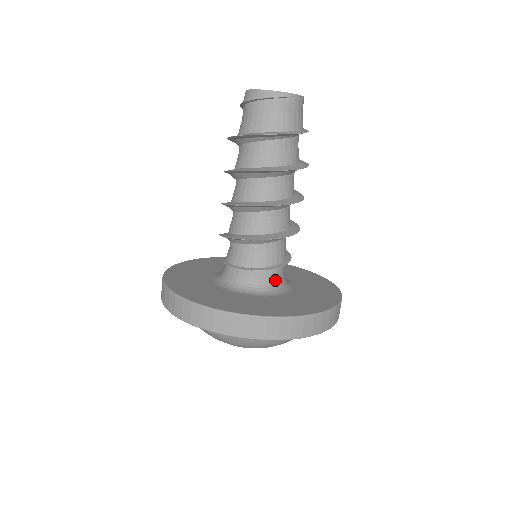
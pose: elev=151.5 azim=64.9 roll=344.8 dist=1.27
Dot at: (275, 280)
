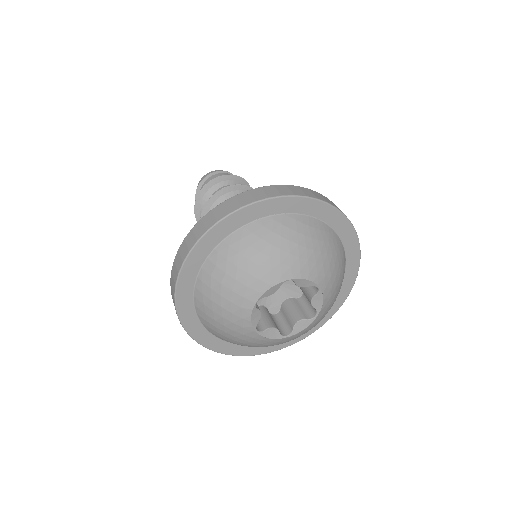
Dot at: occluded
